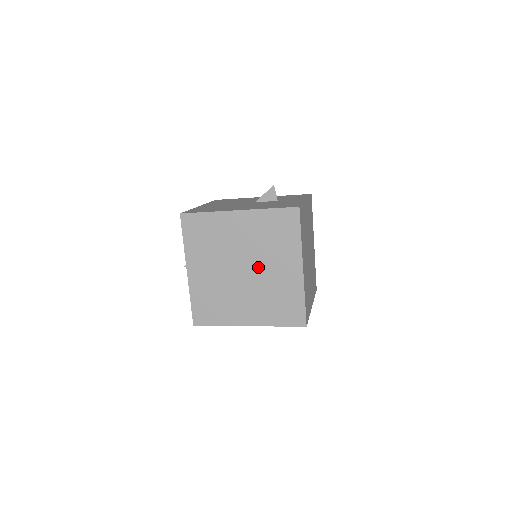
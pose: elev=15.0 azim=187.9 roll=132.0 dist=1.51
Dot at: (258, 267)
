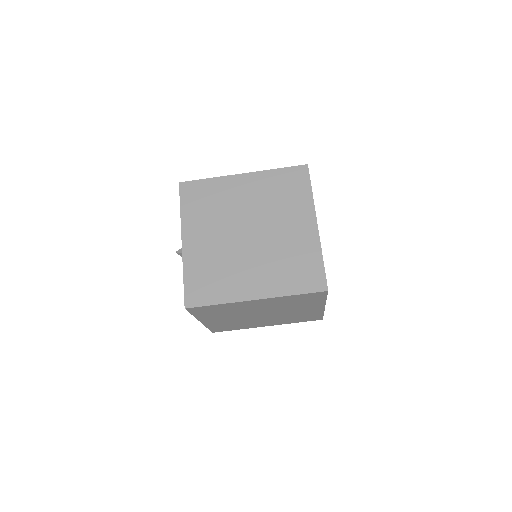
Dot at: (266, 228)
